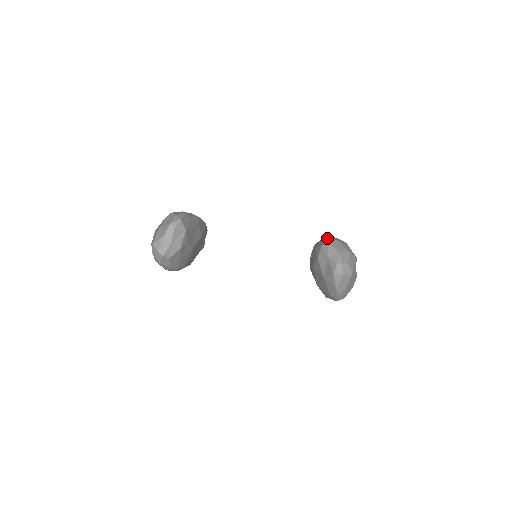
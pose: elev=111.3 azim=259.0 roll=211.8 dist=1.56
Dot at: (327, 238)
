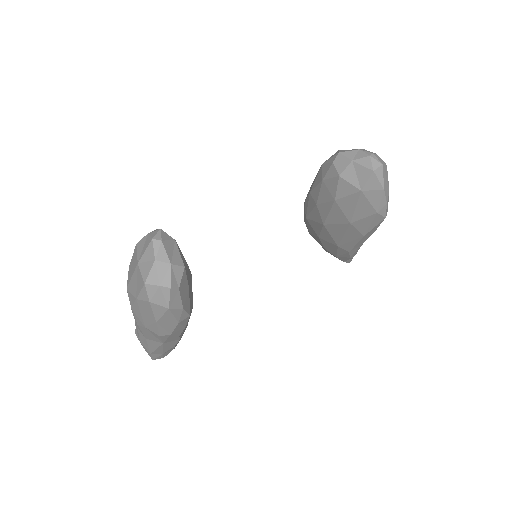
Dot at: (326, 160)
